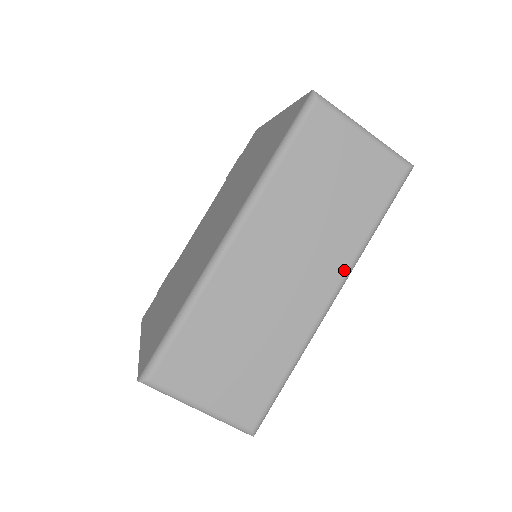
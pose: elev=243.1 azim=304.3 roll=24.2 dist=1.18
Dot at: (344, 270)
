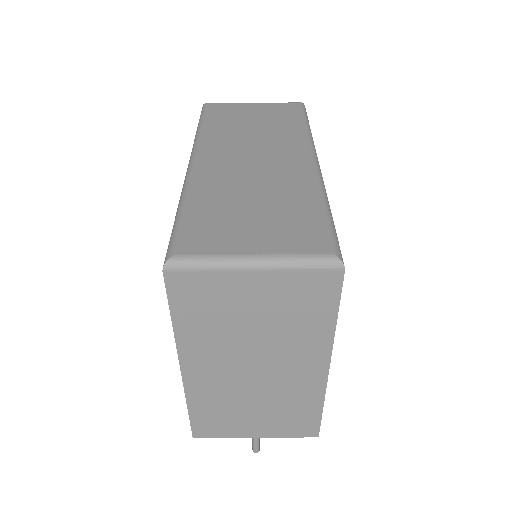
Dot at: (306, 145)
